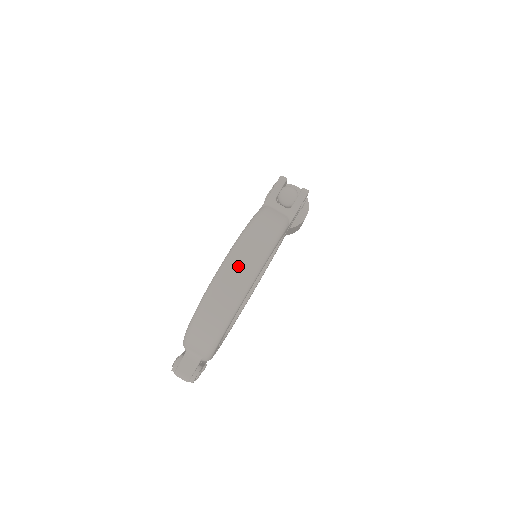
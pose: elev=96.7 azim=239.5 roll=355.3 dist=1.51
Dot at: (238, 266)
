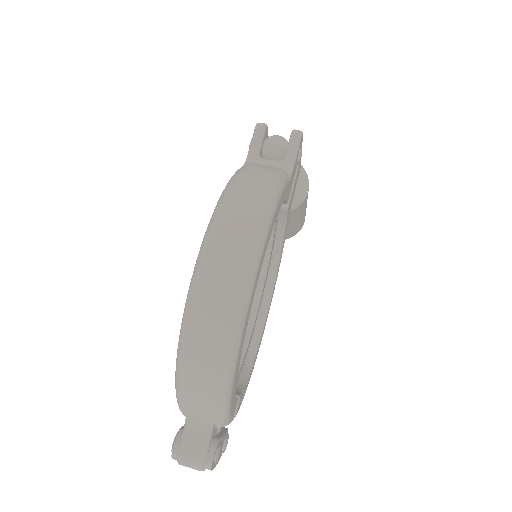
Dot at: (228, 239)
